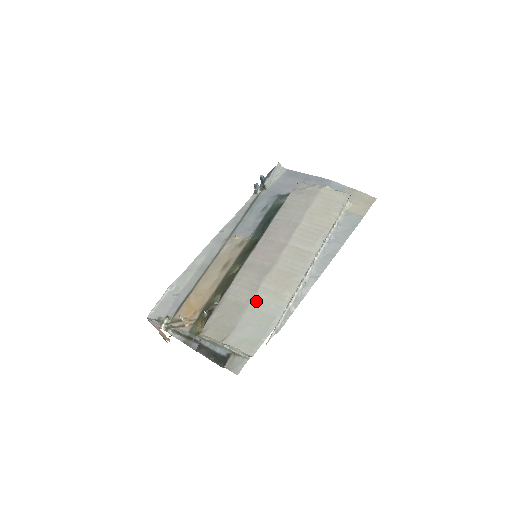
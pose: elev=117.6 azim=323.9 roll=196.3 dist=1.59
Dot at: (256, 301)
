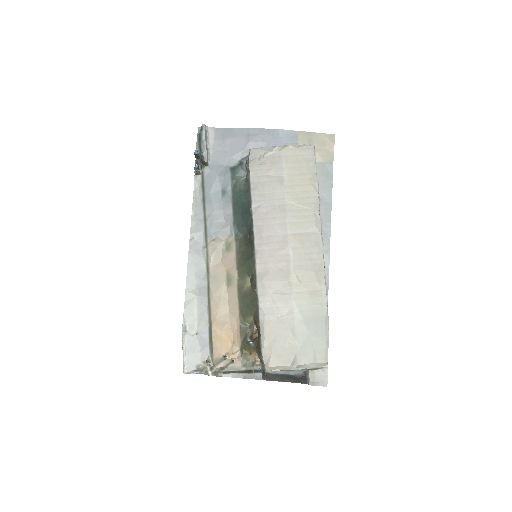
Dot at: (298, 310)
